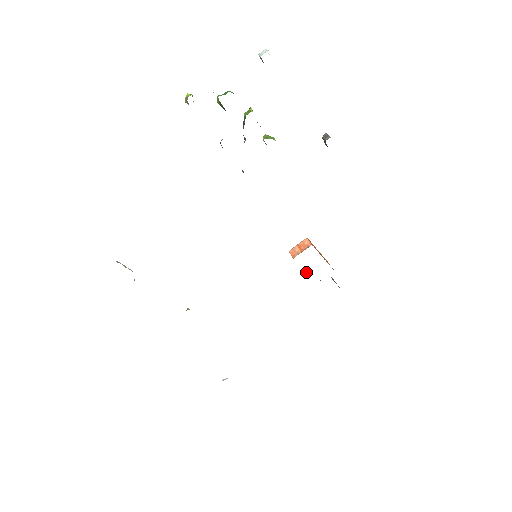
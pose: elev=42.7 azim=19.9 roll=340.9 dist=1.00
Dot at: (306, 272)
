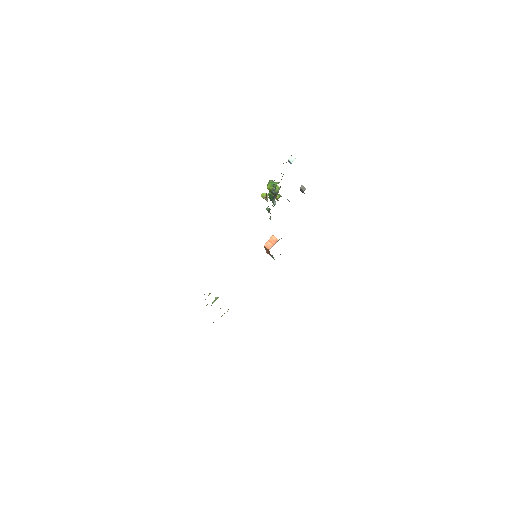
Dot at: occluded
